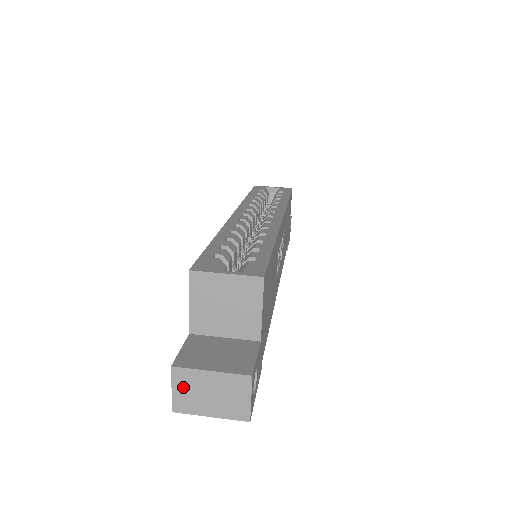
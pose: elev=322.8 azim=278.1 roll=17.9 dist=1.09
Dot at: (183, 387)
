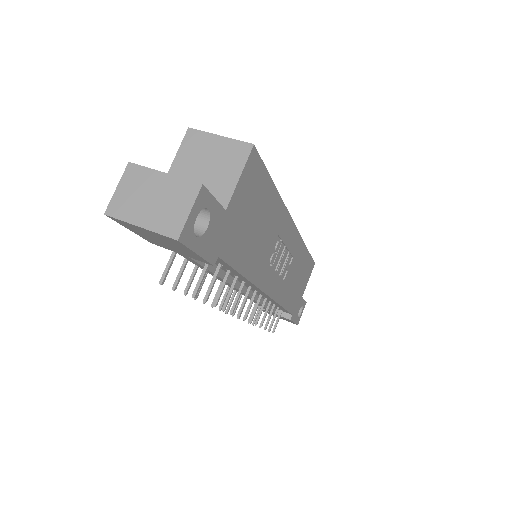
Dot at: (129, 186)
